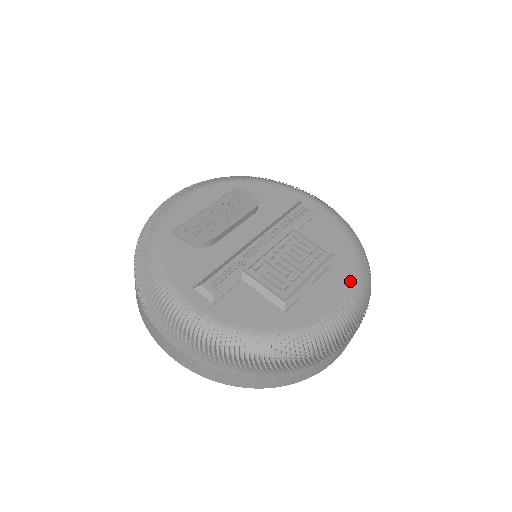
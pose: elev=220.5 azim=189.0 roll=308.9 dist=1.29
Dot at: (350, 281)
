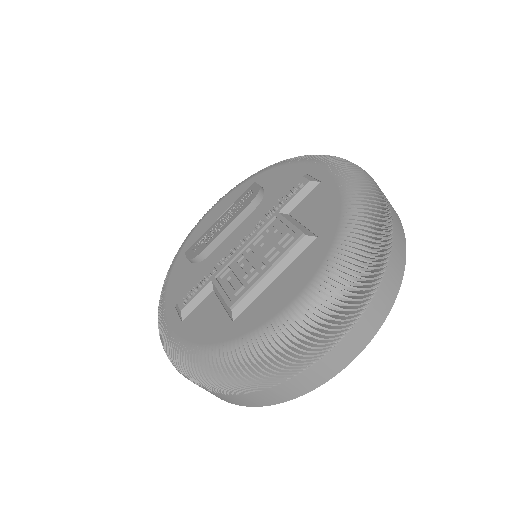
Dot at: (317, 267)
